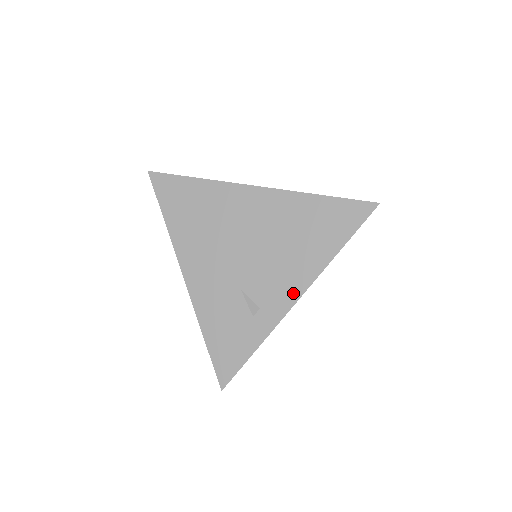
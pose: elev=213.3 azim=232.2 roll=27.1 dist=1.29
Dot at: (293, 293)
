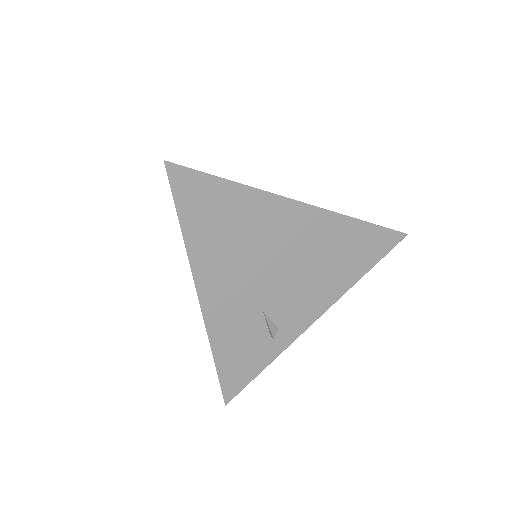
Dot at: (313, 314)
